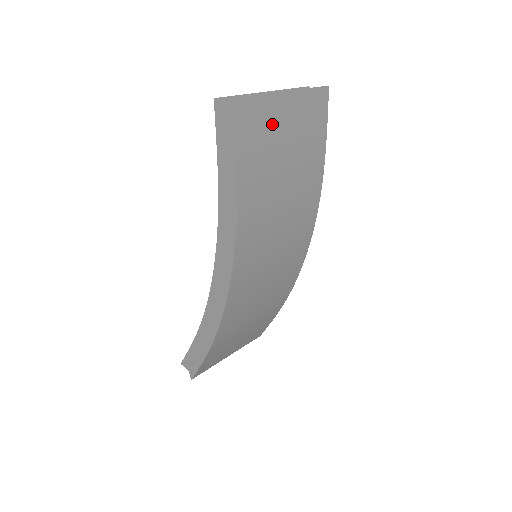
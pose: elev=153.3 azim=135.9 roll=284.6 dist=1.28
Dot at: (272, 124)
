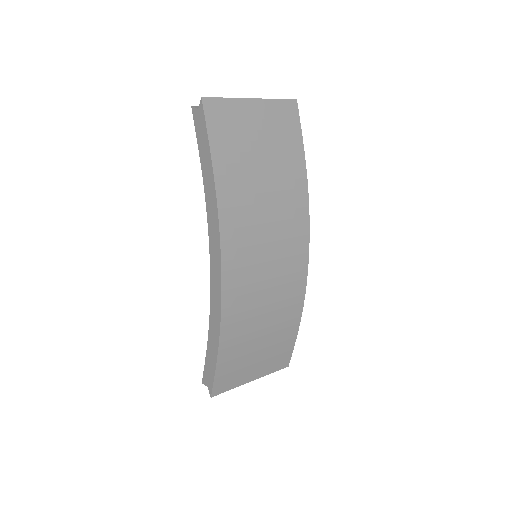
Dot at: (242, 122)
